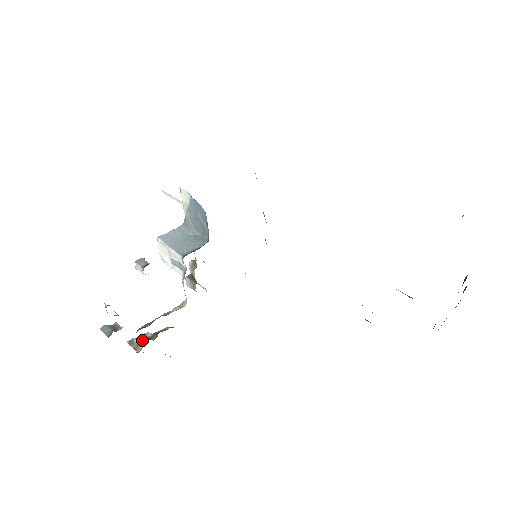
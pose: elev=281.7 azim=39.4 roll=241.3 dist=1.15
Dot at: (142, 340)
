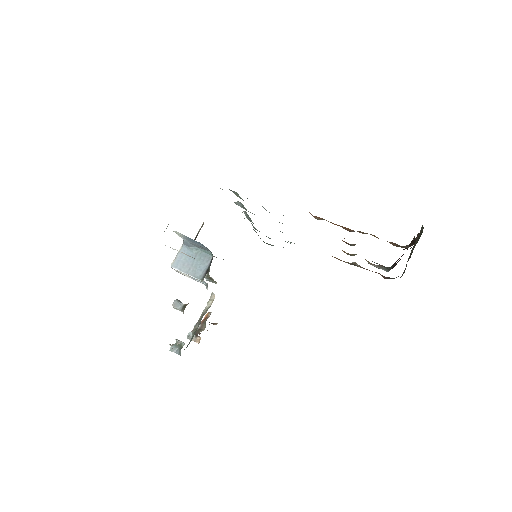
Dot at: (197, 334)
